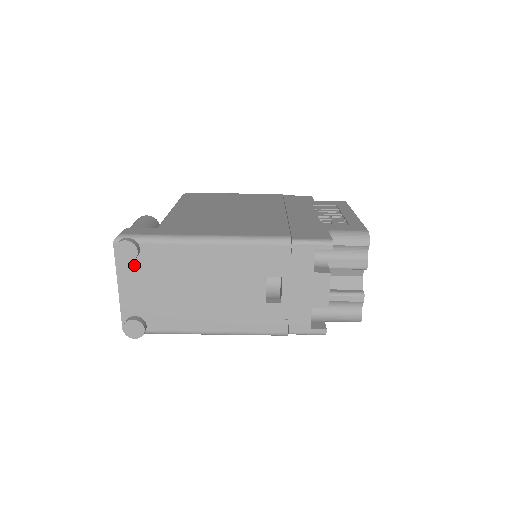
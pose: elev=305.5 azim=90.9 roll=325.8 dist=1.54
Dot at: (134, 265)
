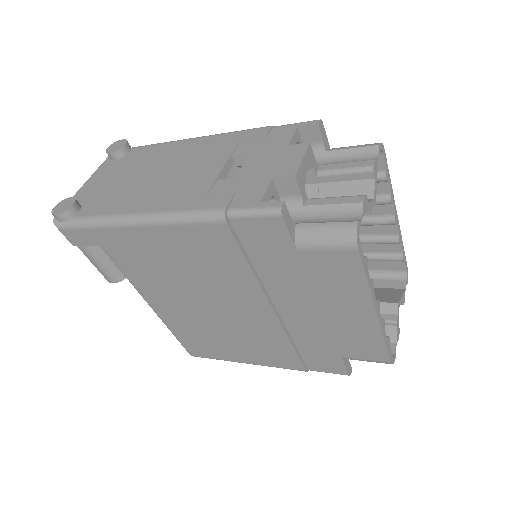
Dot at: (115, 164)
